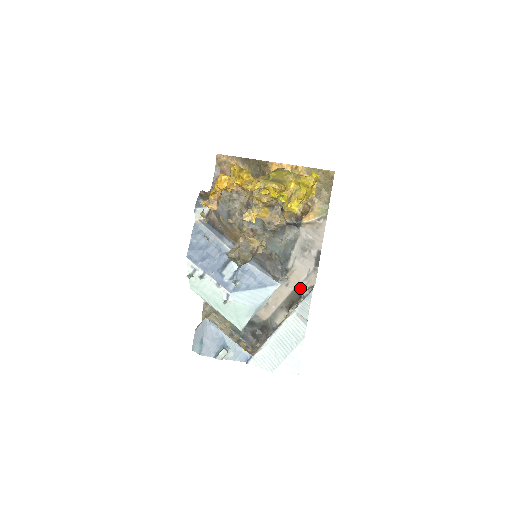
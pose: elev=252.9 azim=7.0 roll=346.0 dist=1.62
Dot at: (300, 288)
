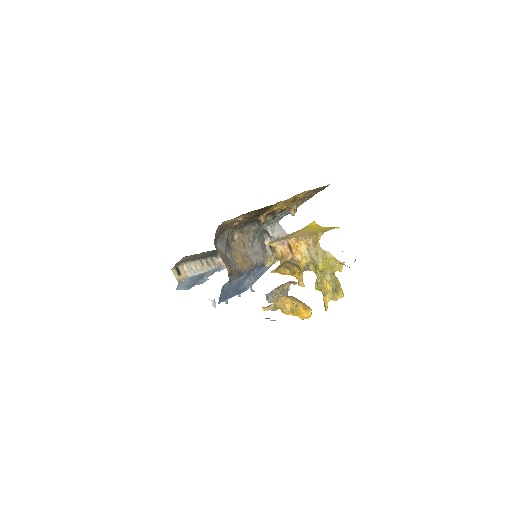
Dot at: (266, 228)
